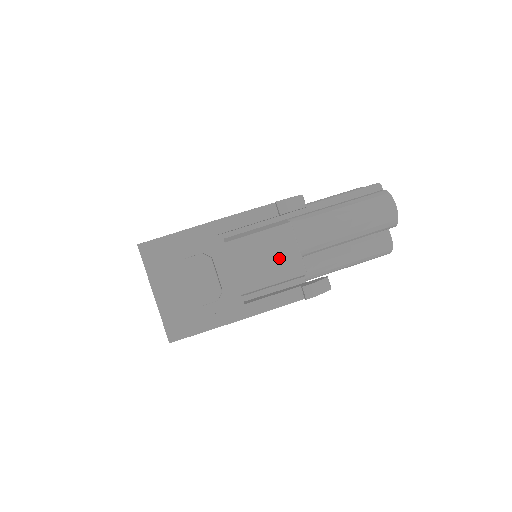
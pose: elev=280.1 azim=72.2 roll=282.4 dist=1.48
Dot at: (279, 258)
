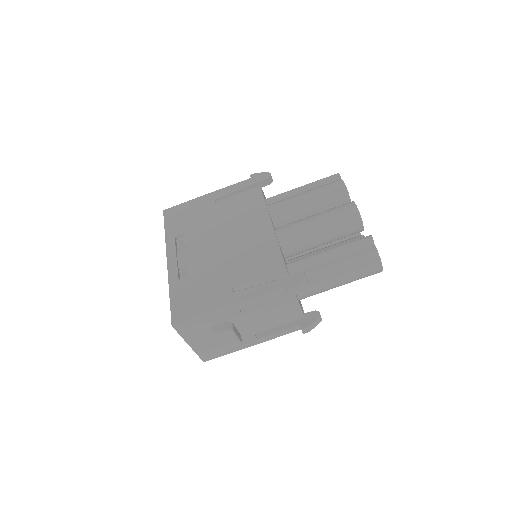
Dot at: (284, 314)
